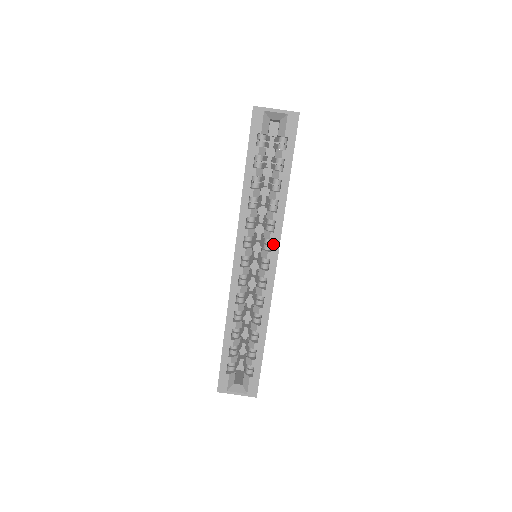
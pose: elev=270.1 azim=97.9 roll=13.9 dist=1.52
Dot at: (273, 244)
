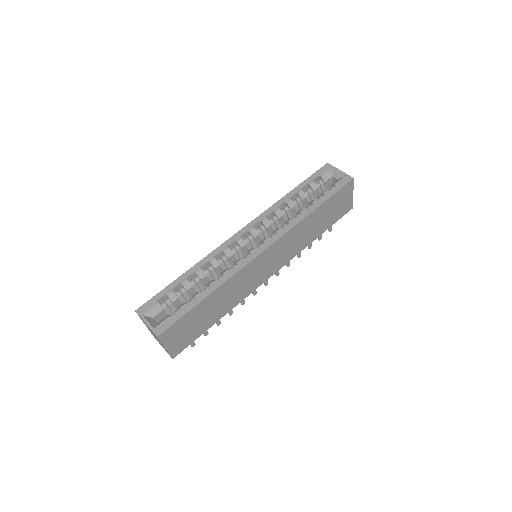
Dot at: (275, 235)
